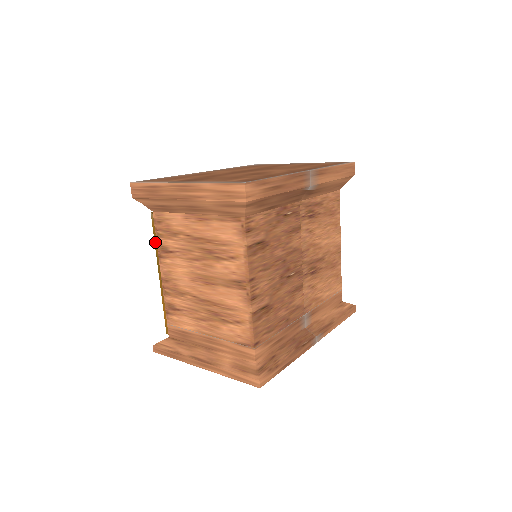
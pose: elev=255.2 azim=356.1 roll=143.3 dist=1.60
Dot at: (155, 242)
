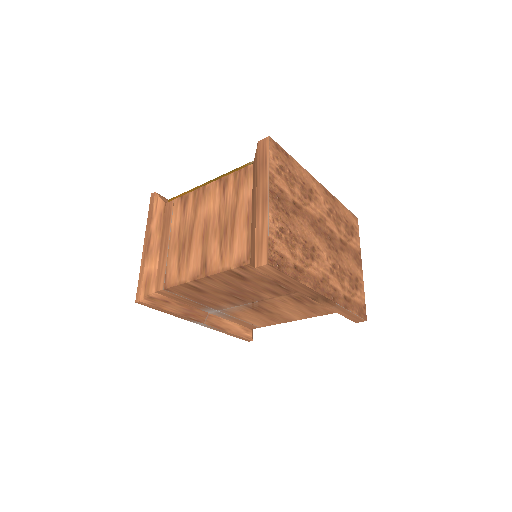
Dot at: (231, 172)
